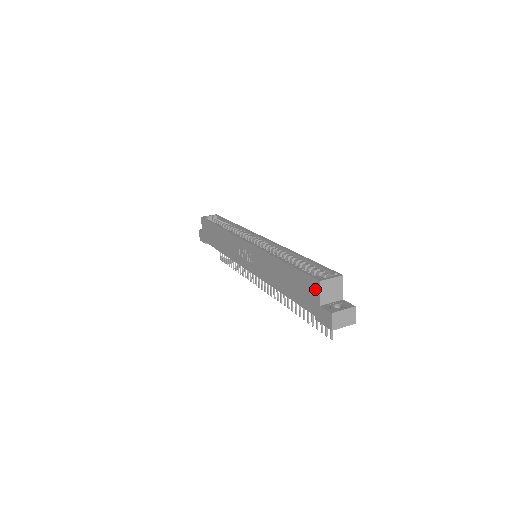
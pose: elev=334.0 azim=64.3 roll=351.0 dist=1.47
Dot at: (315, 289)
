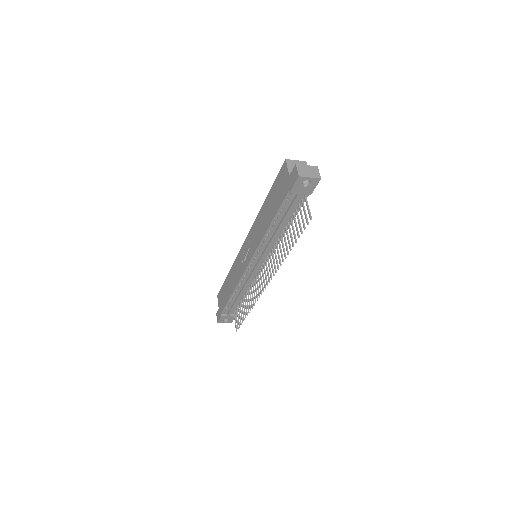
Dot at: (284, 170)
